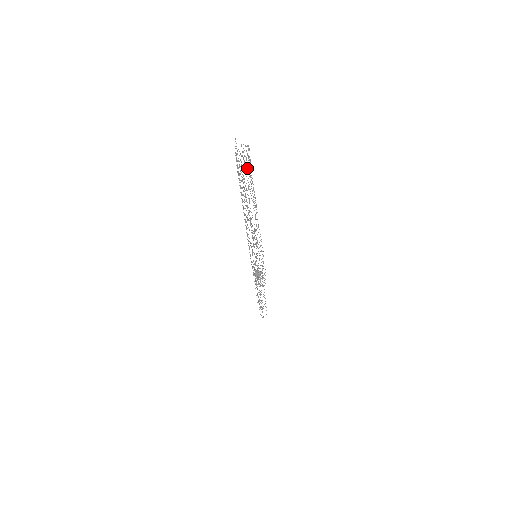
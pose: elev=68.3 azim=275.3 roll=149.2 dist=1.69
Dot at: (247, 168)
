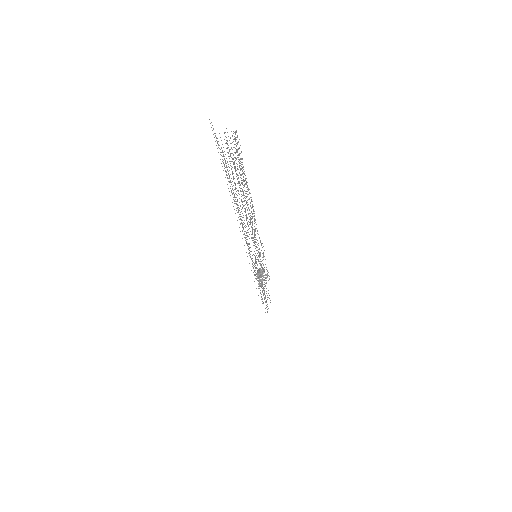
Dot at: occluded
